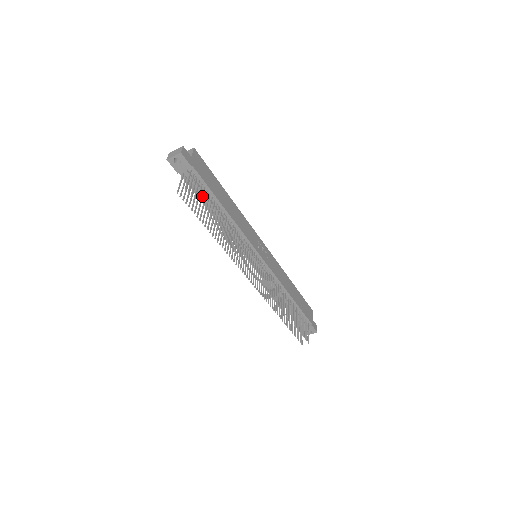
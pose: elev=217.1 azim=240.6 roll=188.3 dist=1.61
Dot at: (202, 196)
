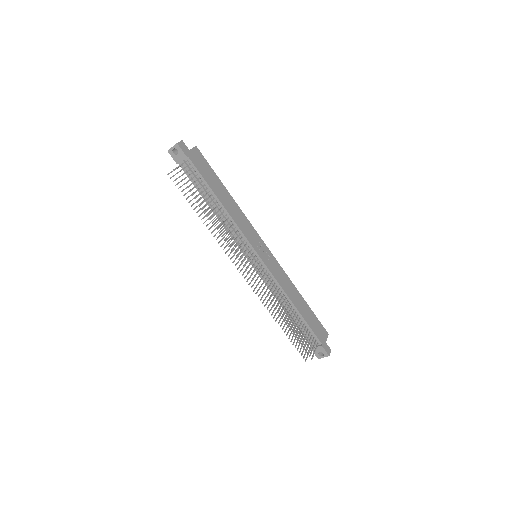
Dot at: (193, 182)
